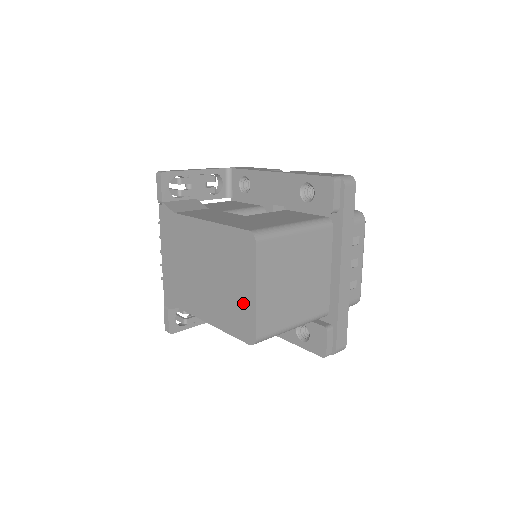
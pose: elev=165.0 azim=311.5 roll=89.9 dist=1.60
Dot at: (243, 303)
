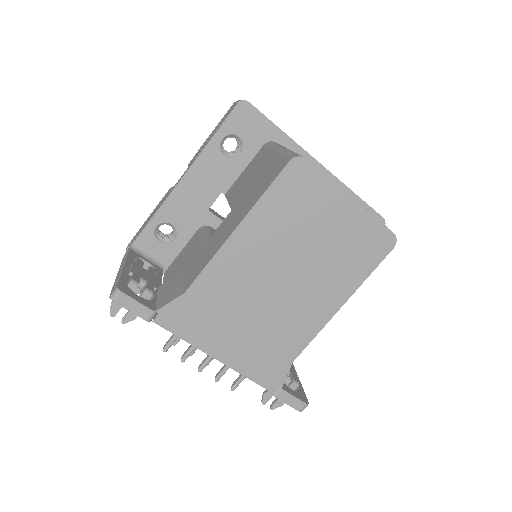
Dot at: (351, 228)
